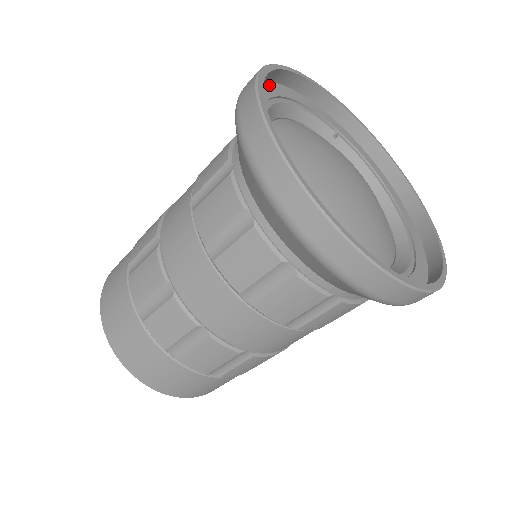
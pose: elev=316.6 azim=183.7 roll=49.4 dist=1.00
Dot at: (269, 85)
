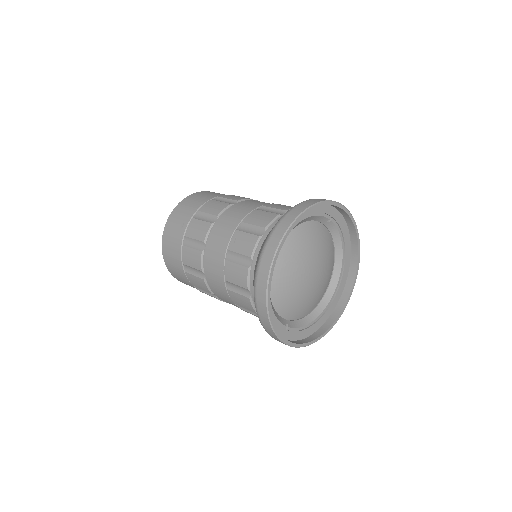
Dot at: occluded
